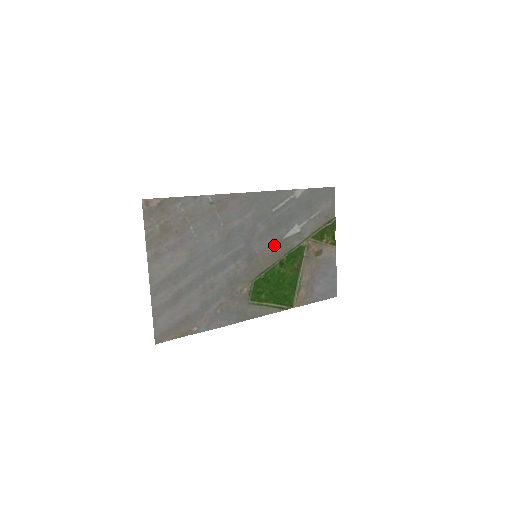
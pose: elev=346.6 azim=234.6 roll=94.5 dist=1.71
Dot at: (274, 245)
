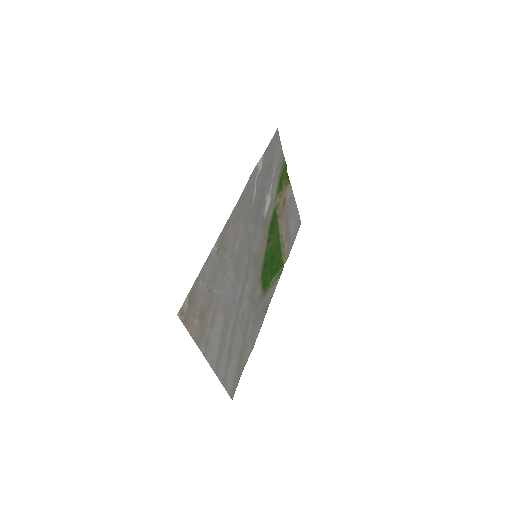
Dot at: (262, 232)
